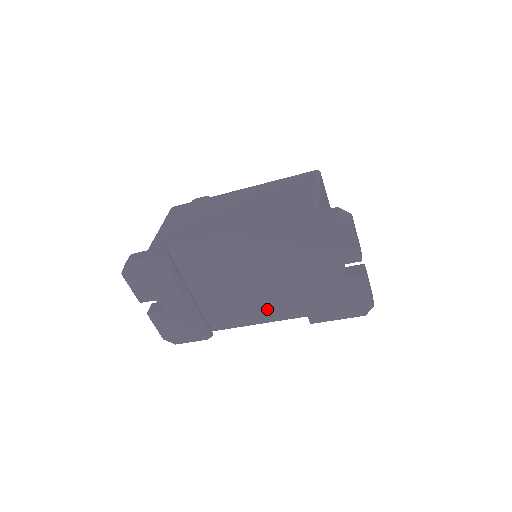
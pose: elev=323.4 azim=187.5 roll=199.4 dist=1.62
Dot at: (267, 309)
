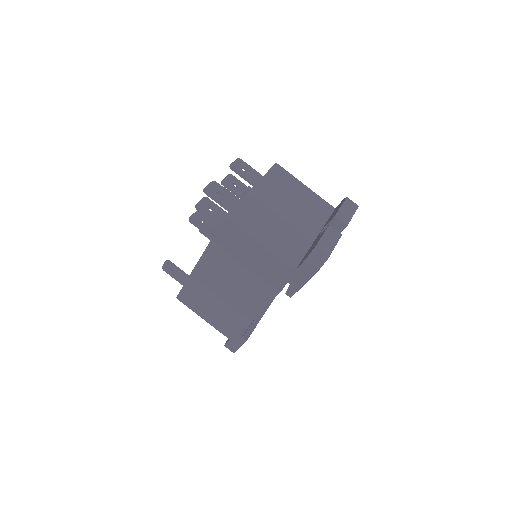
Dot at: occluded
